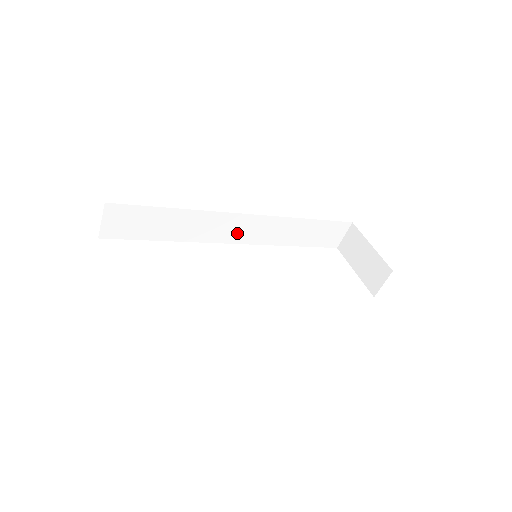
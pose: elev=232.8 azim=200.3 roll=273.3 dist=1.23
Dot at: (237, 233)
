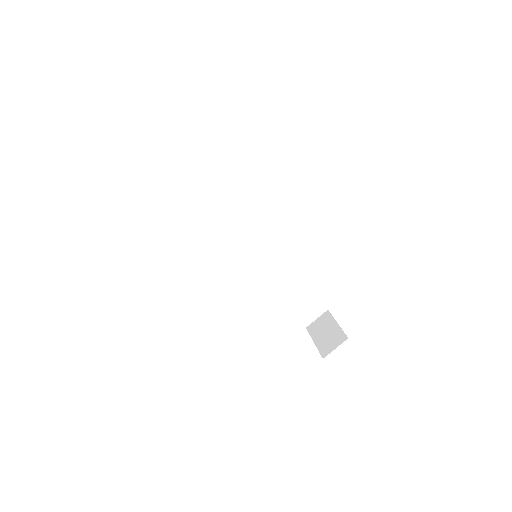
Dot at: (247, 247)
